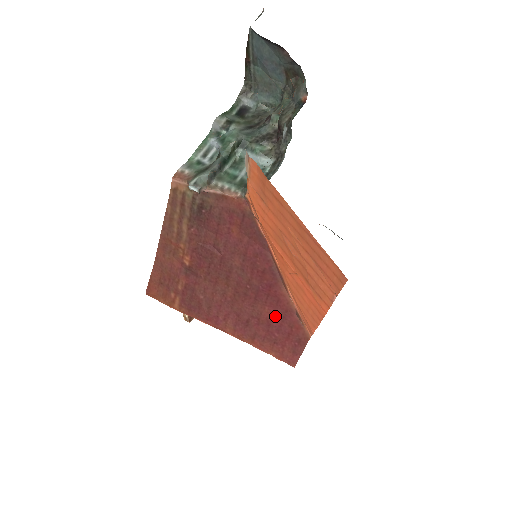
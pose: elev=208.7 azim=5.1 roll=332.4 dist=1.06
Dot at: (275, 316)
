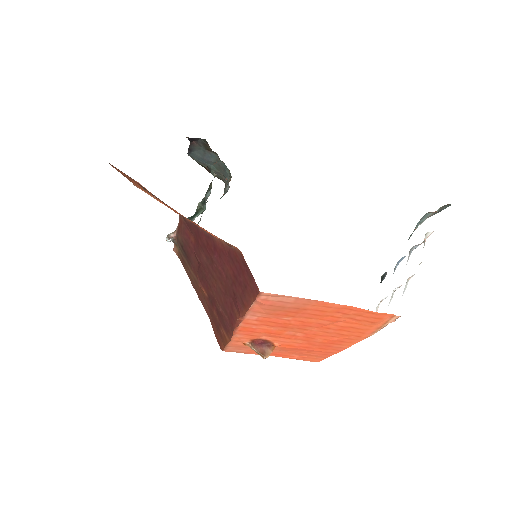
Dot at: (231, 266)
